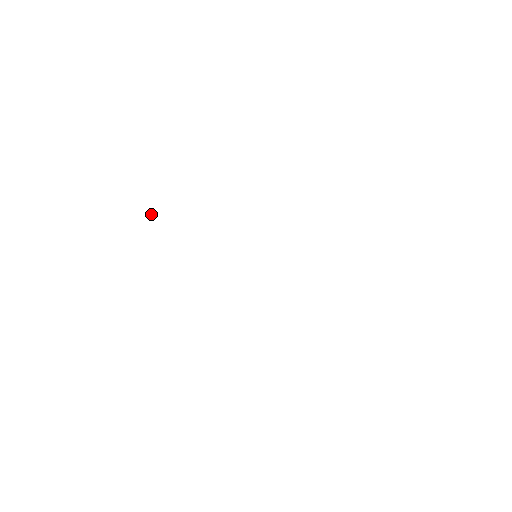
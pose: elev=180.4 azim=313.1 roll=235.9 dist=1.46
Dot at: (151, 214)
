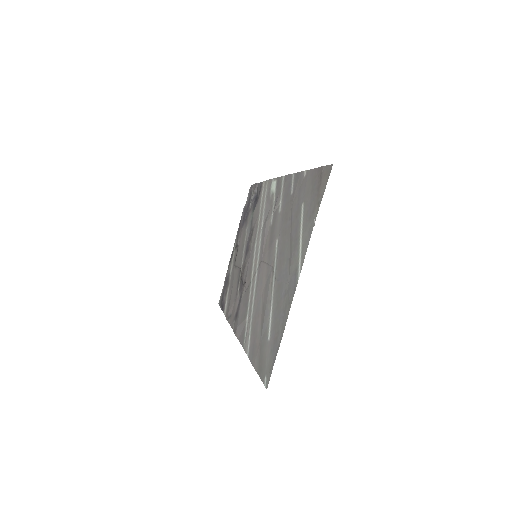
Dot at: (314, 220)
